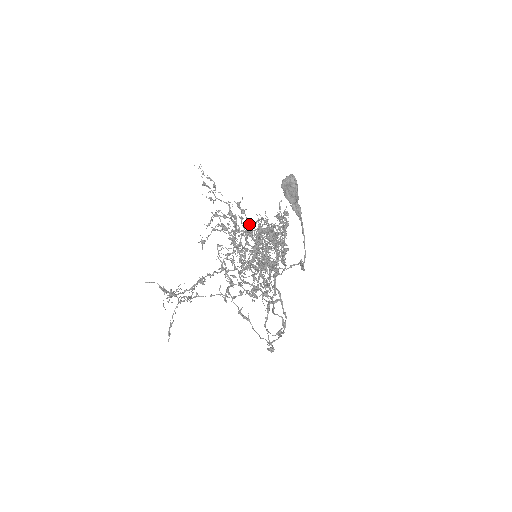
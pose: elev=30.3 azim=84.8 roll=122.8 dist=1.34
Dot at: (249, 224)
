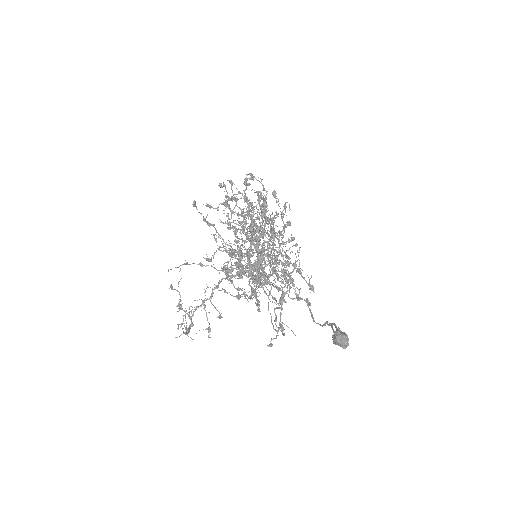
Dot at: (261, 253)
